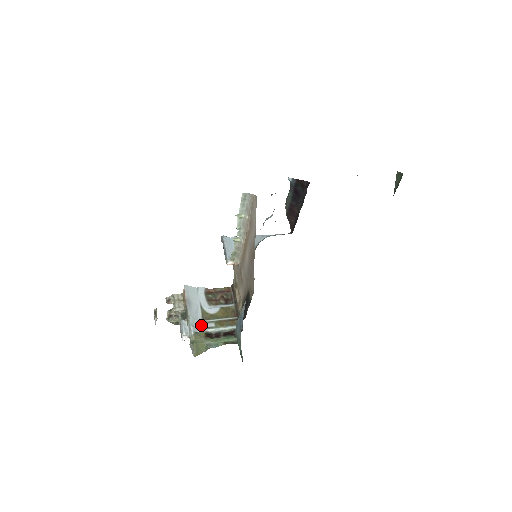
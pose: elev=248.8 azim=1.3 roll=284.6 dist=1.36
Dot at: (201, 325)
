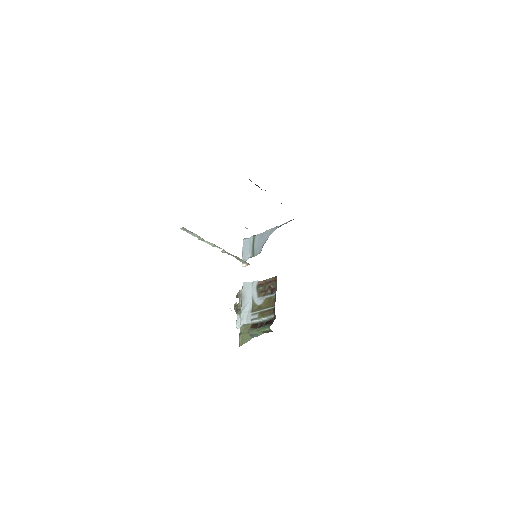
Dot at: (249, 317)
